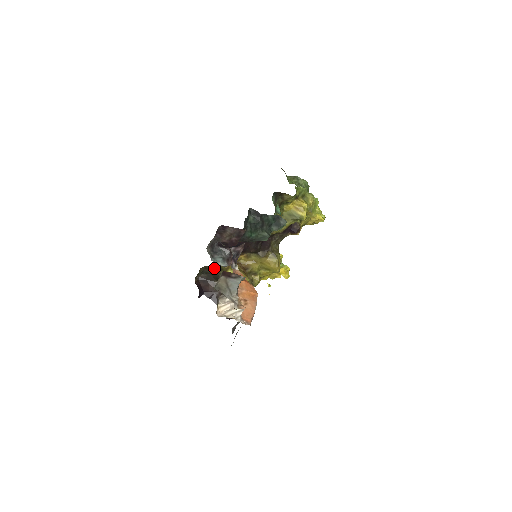
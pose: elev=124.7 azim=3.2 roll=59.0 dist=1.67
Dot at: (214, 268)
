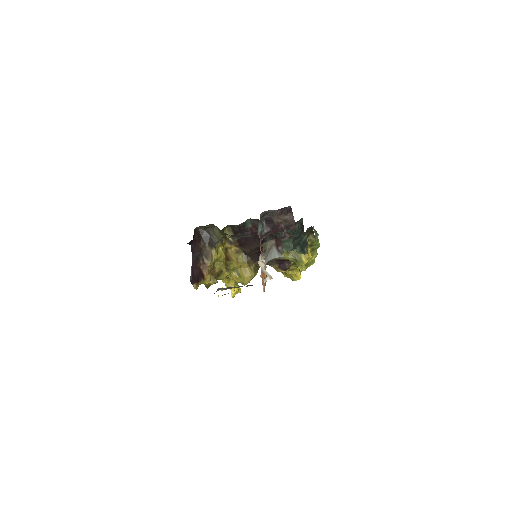
Dot at: (220, 234)
